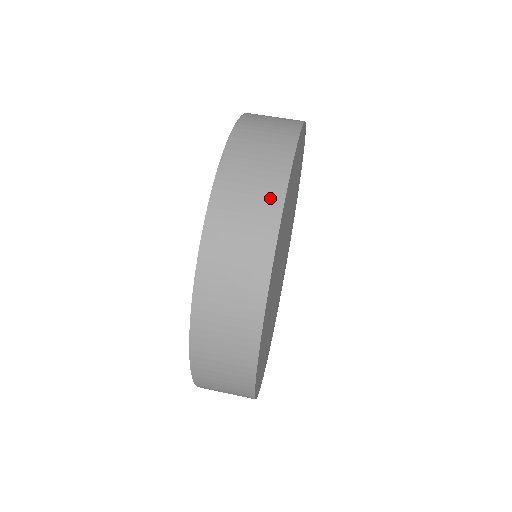
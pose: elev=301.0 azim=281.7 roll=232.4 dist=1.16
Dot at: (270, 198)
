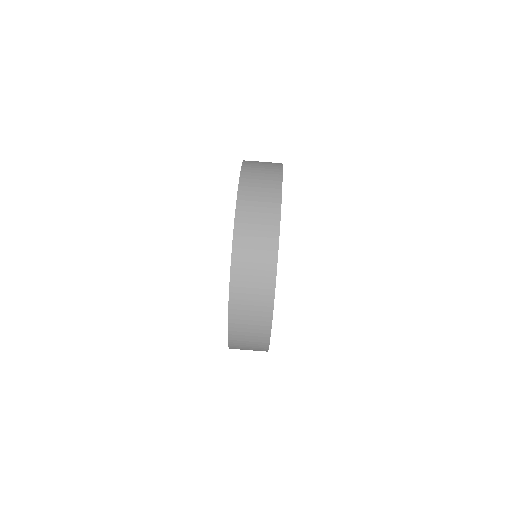
Dot at: (262, 337)
